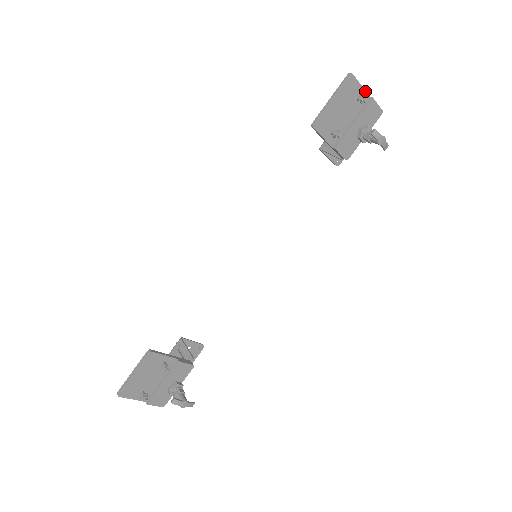
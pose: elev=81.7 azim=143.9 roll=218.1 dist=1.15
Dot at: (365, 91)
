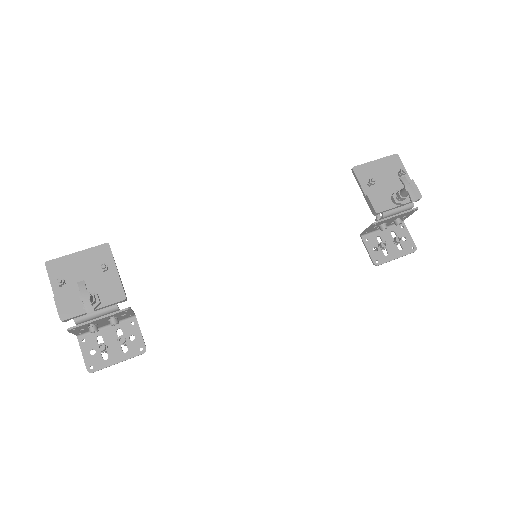
Dot at: (407, 174)
